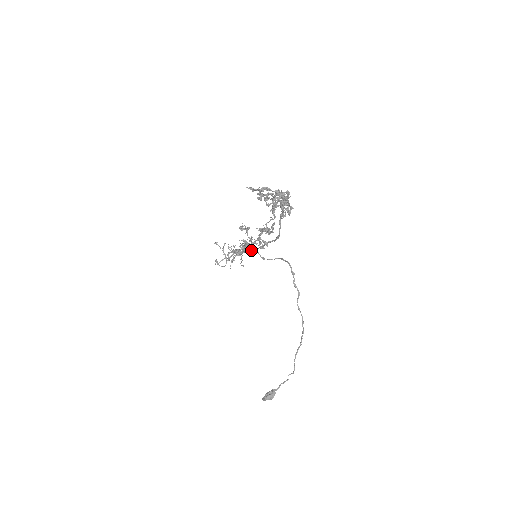
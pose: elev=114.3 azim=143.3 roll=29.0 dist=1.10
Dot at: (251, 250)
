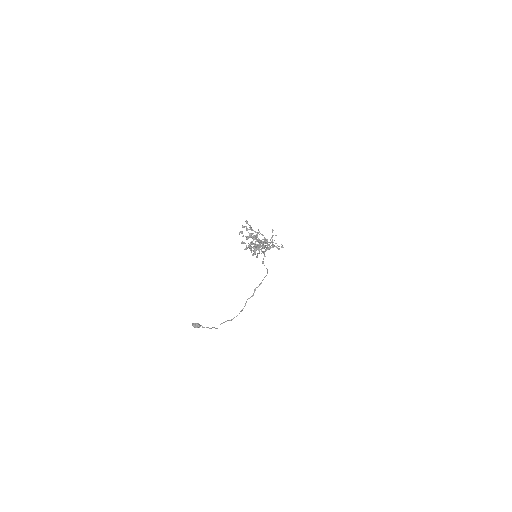
Dot at: occluded
